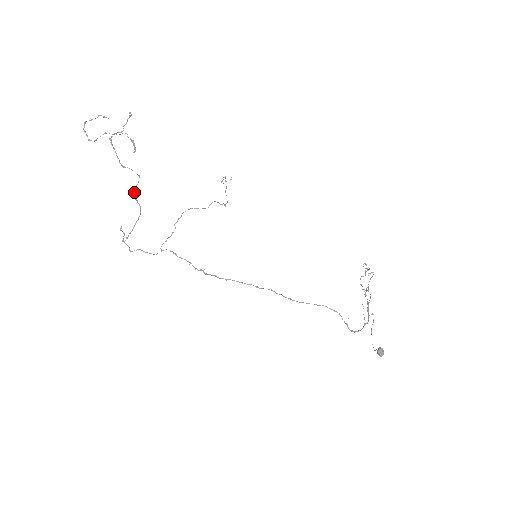
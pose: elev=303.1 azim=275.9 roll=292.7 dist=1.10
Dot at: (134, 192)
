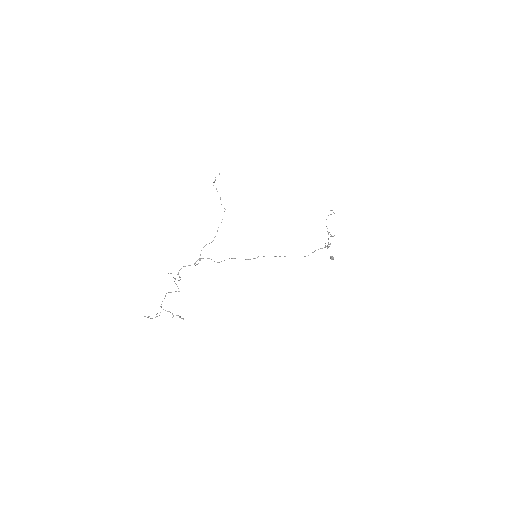
Dot at: occluded
